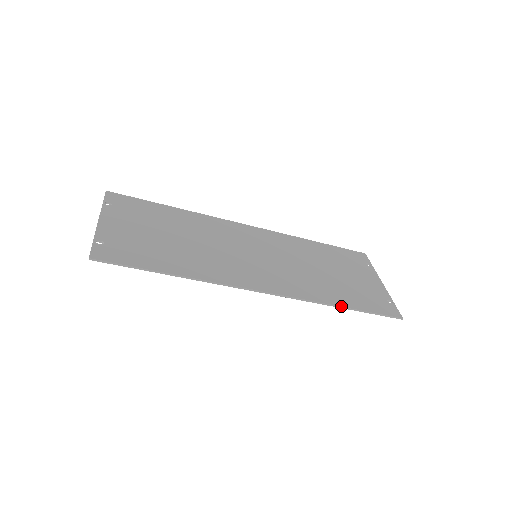
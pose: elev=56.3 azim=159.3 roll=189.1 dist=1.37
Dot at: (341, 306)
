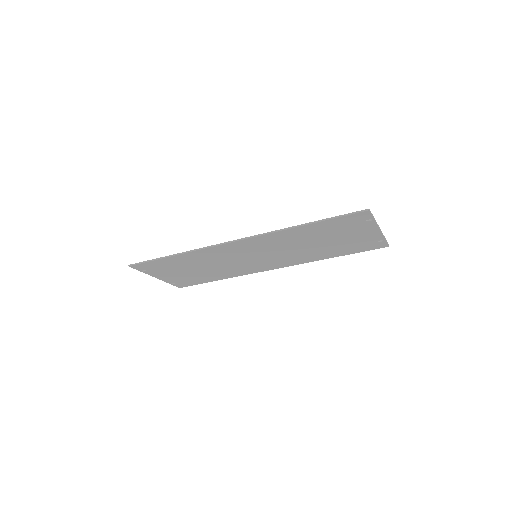
Dot at: (300, 225)
